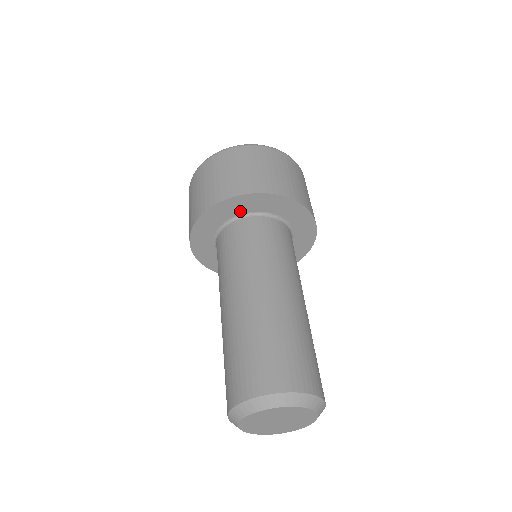
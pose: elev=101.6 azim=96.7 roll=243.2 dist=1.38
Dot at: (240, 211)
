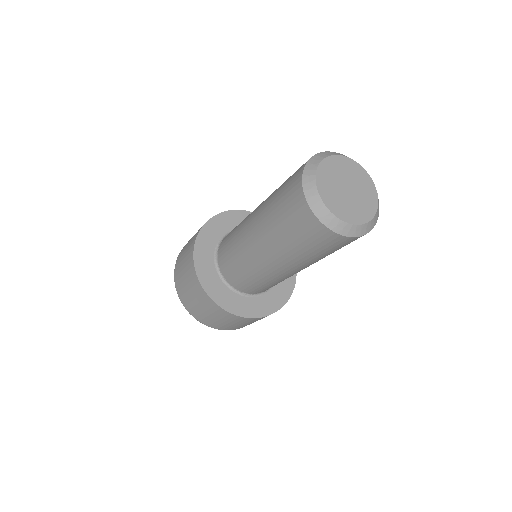
Dot at: (212, 246)
